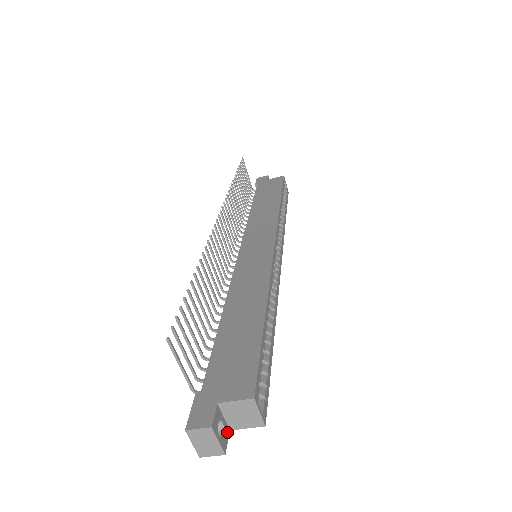
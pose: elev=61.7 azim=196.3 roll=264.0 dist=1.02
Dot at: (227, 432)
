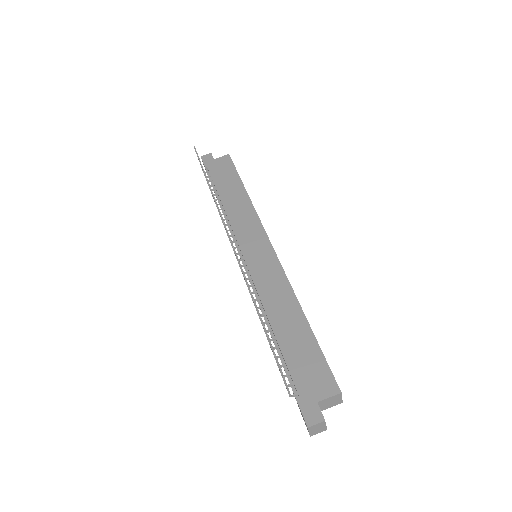
Dot at: occluded
